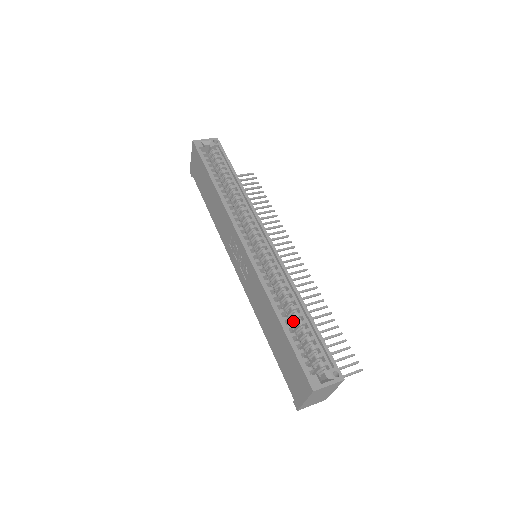
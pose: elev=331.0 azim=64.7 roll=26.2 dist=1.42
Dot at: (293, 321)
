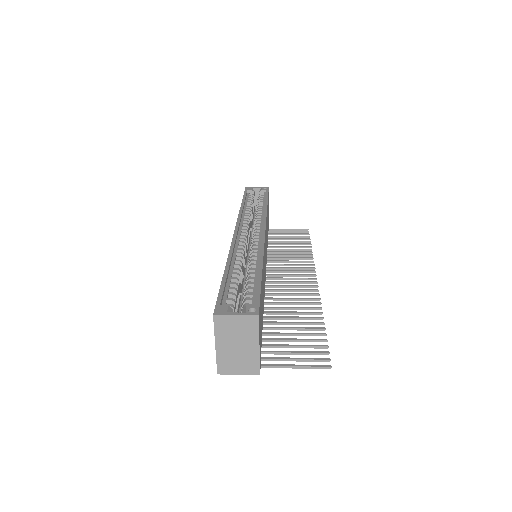
Dot at: (245, 281)
